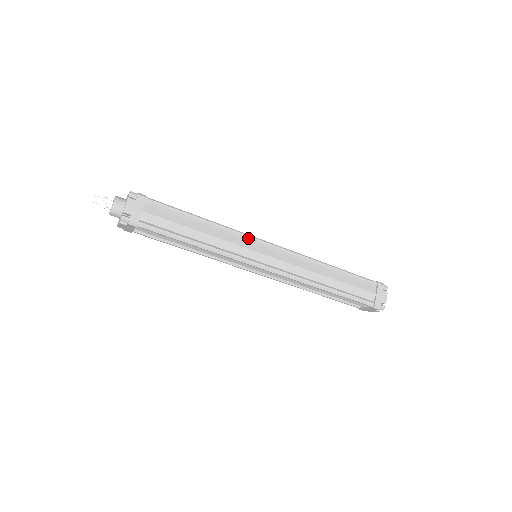
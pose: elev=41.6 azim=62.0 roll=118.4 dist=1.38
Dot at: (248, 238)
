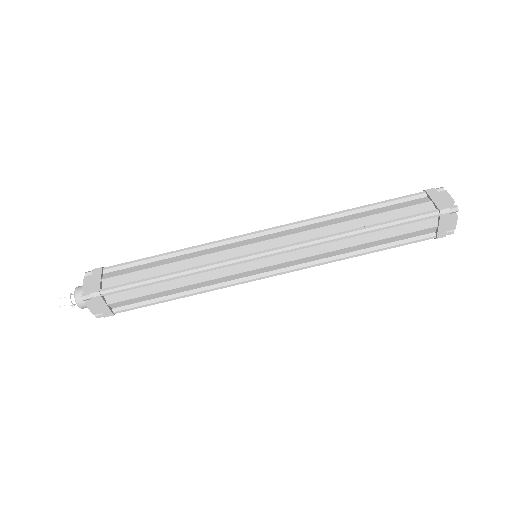
Dot at: (229, 240)
